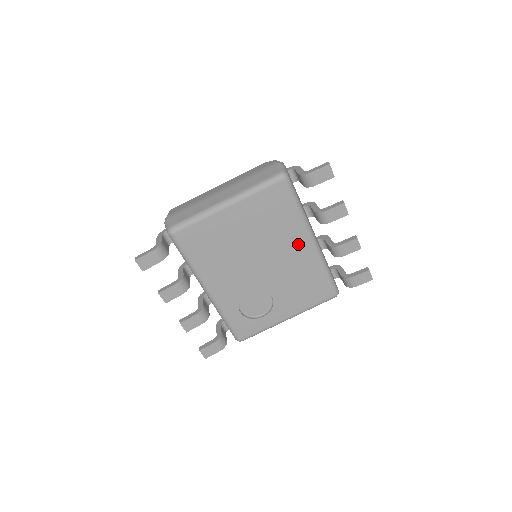
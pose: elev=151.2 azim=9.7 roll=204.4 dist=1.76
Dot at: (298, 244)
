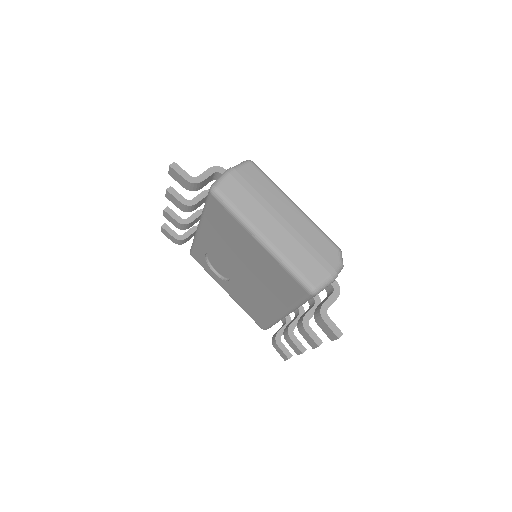
Dot at: (273, 302)
